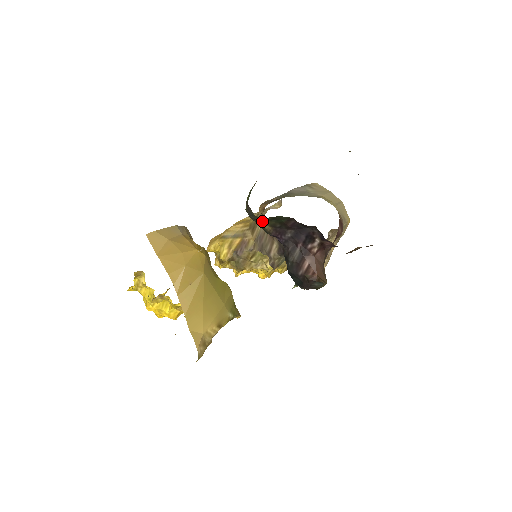
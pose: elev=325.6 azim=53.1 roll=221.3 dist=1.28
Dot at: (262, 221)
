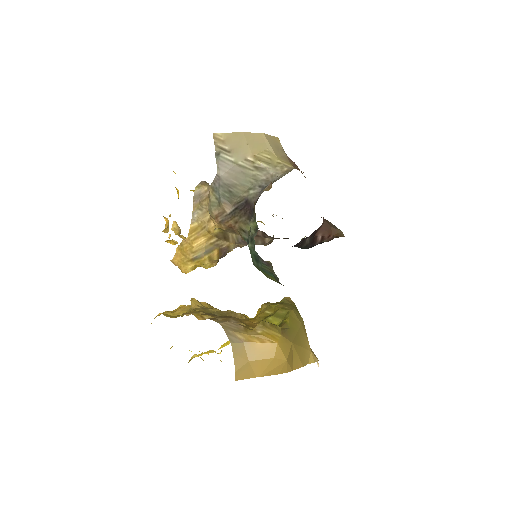
Dot at: occluded
